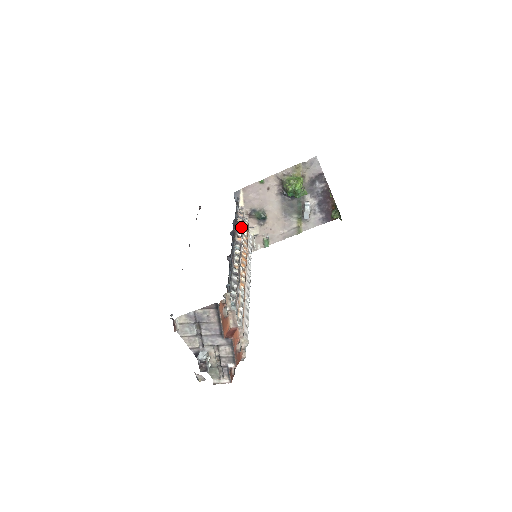
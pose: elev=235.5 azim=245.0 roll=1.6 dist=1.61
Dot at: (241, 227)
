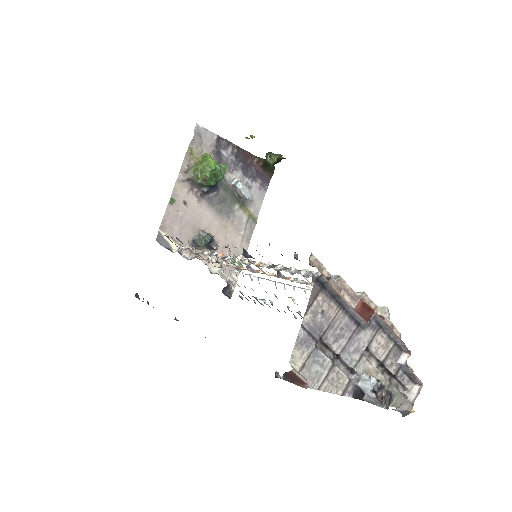
Dot at: occluded
